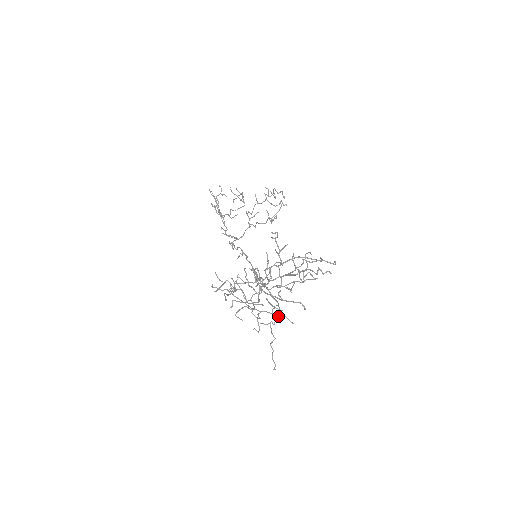
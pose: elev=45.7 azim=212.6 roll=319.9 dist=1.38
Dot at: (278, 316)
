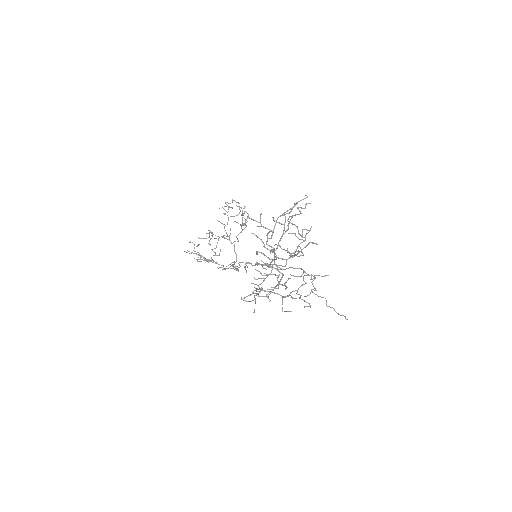
Dot at: (312, 281)
